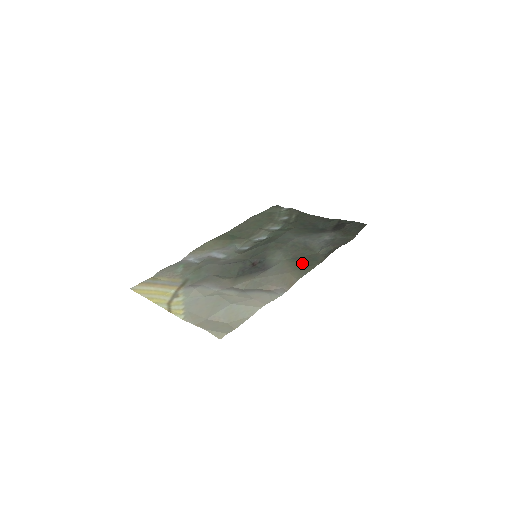
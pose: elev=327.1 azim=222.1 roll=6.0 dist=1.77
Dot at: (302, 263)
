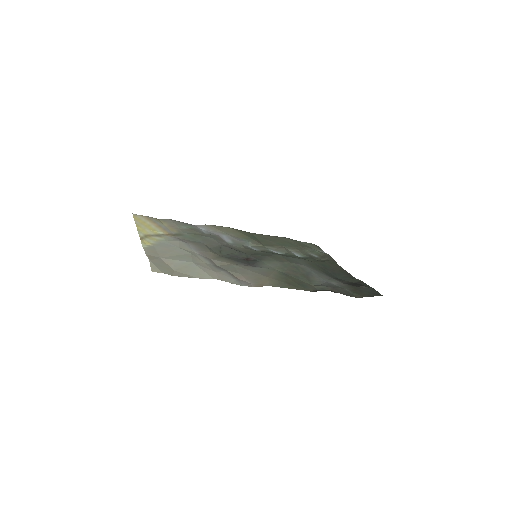
Dot at: (288, 280)
